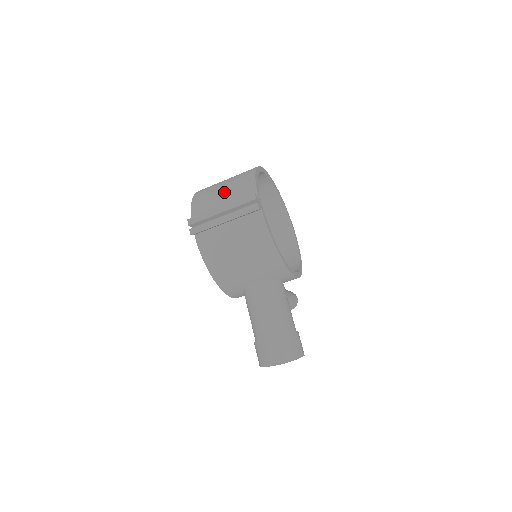
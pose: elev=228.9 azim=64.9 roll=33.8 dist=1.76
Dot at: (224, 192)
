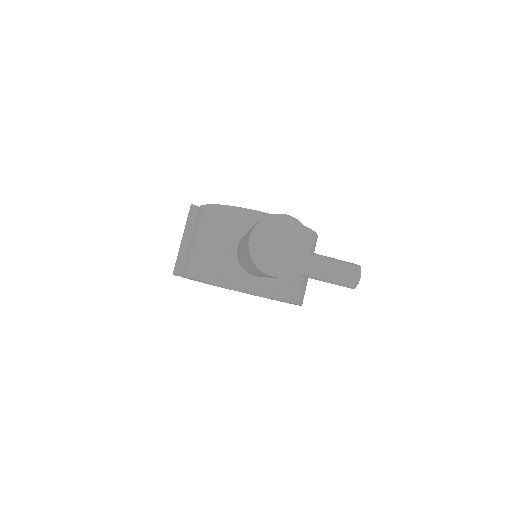
Dot at: occluded
